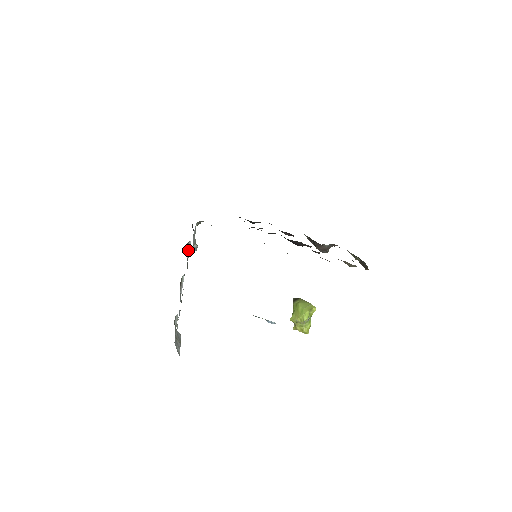
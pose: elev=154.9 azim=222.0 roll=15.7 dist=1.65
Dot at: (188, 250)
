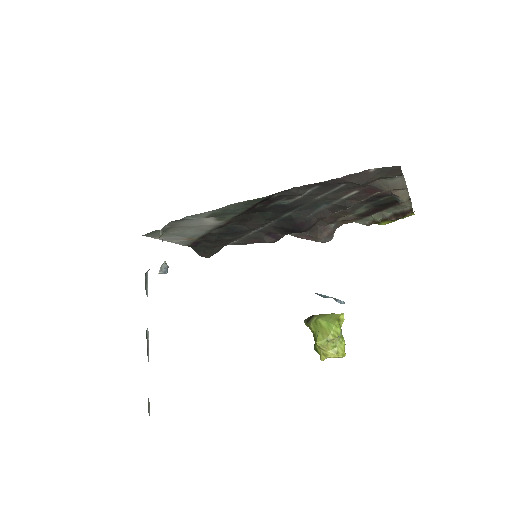
Dot at: (147, 287)
